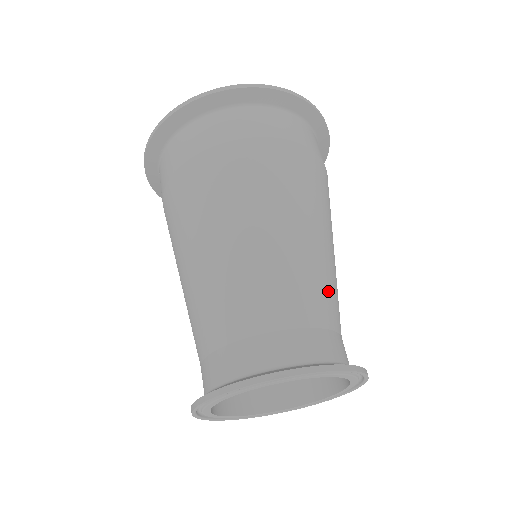
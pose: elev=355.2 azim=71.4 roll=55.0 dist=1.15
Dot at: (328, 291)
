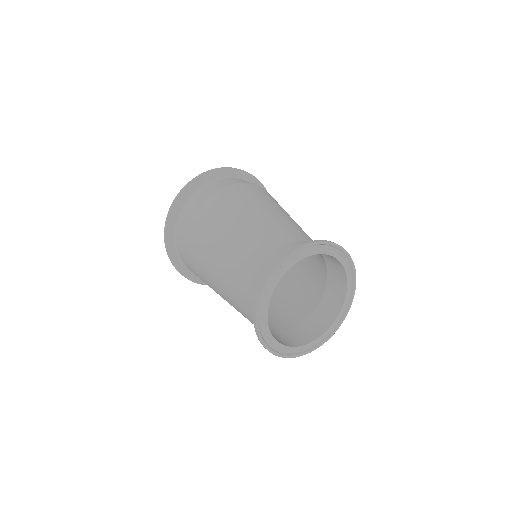
Dot at: occluded
